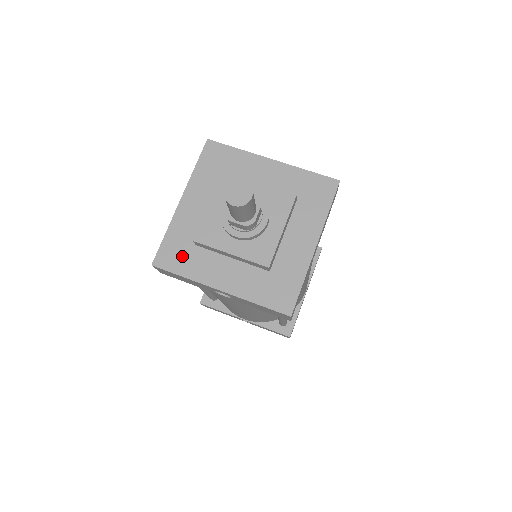
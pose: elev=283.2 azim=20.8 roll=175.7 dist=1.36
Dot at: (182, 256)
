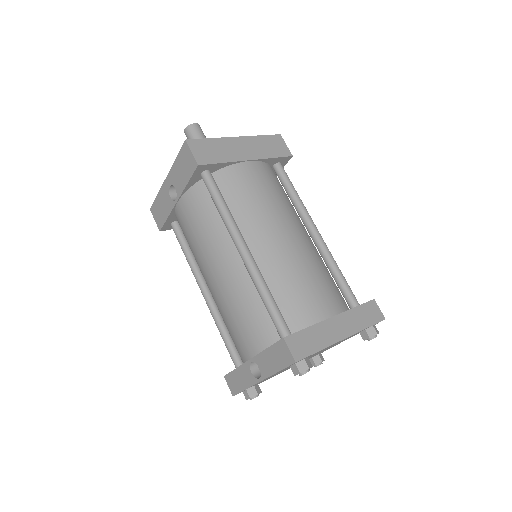
Dot at: occluded
